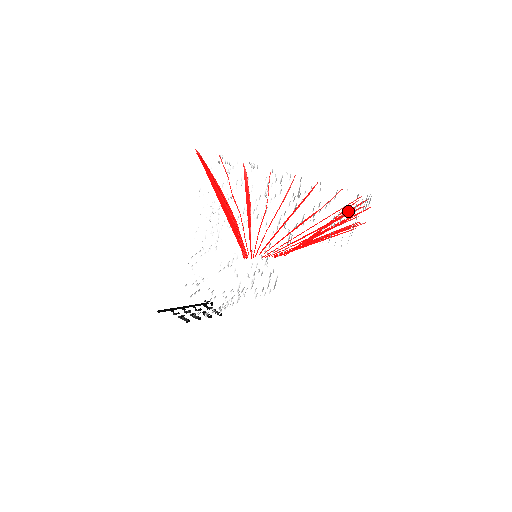
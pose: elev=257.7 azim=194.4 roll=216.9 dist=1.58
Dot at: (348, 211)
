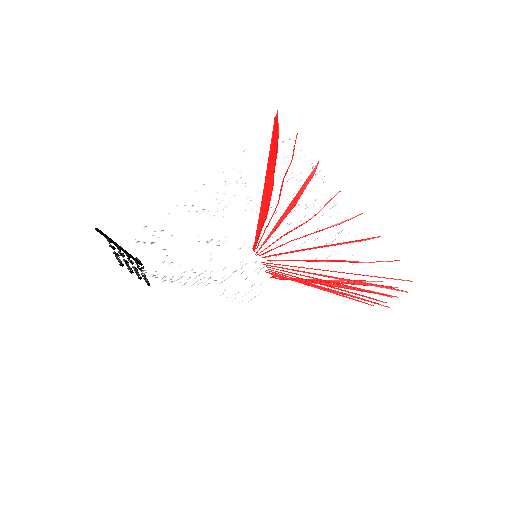
Dot at: occluded
